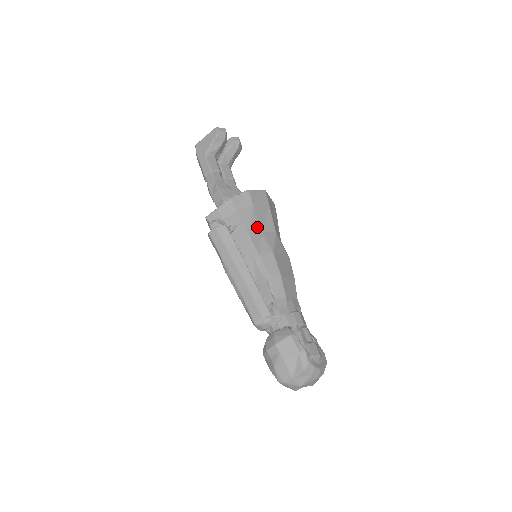
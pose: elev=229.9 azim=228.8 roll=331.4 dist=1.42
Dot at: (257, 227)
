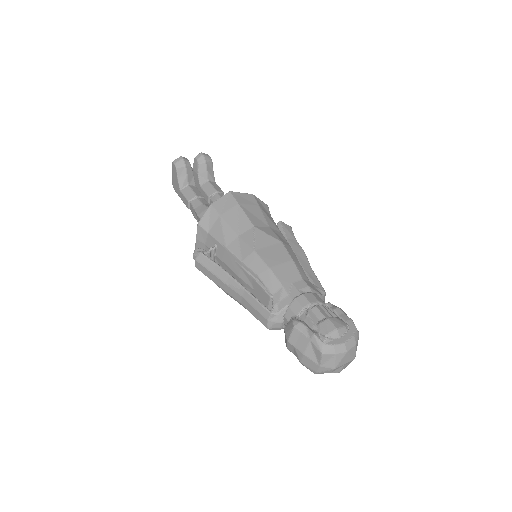
Dot at: (232, 234)
